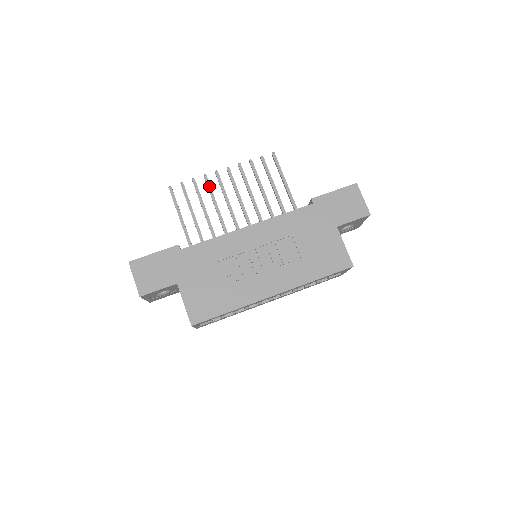
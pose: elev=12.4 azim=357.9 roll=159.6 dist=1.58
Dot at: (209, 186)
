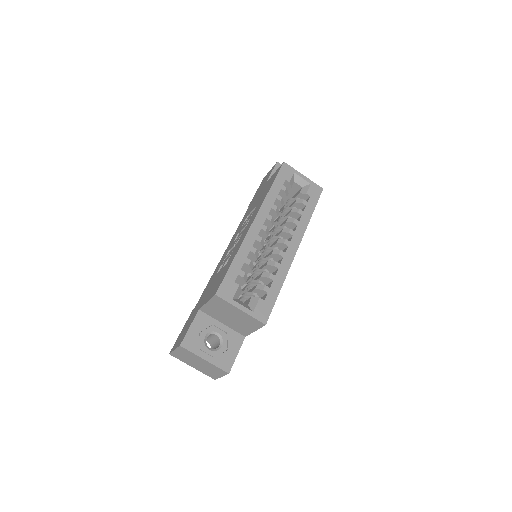
Dot at: occluded
